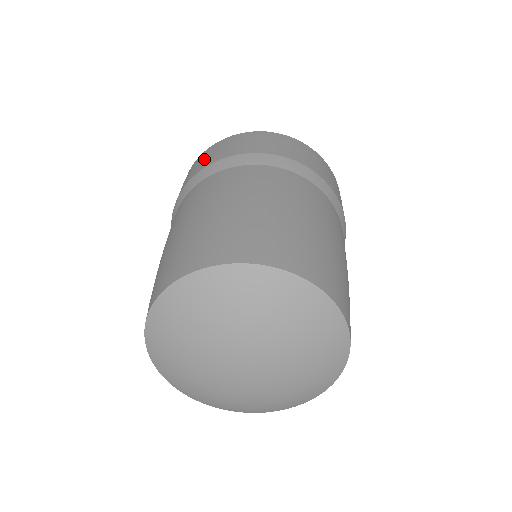
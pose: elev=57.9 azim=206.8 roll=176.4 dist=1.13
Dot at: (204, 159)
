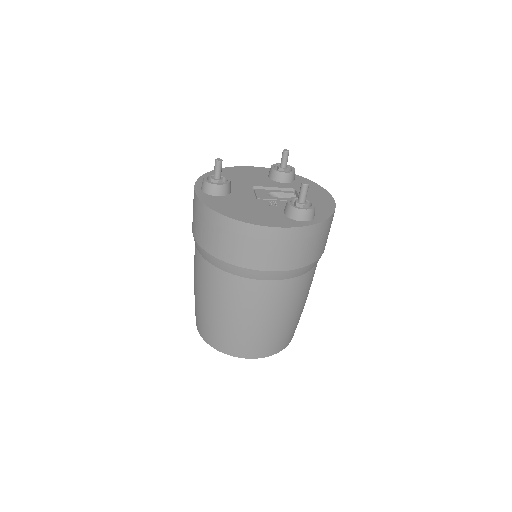
Dot at: occluded
